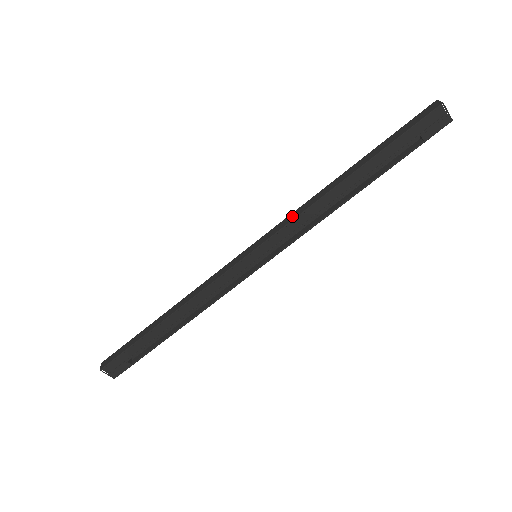
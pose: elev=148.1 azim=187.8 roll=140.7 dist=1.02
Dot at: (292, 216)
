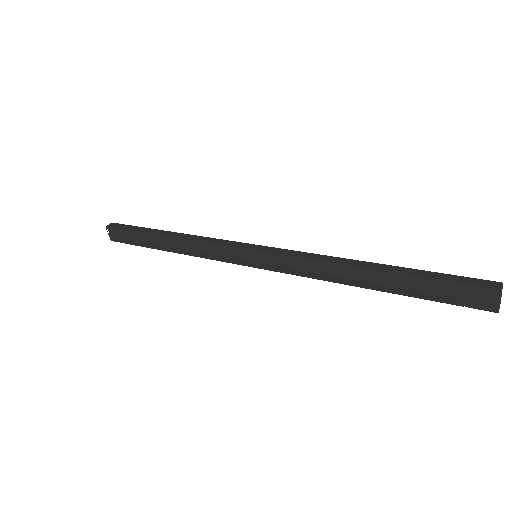
Dot at: (303, 255)
